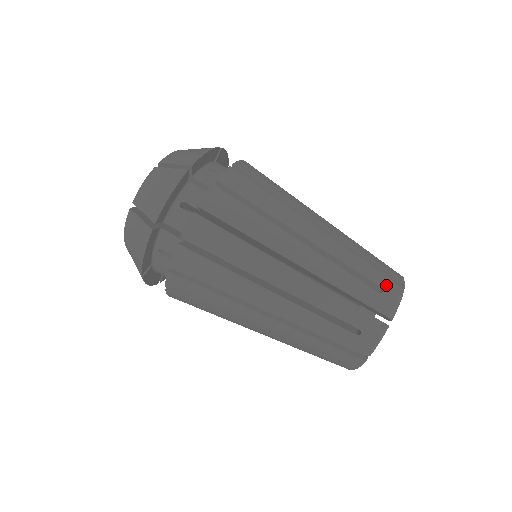
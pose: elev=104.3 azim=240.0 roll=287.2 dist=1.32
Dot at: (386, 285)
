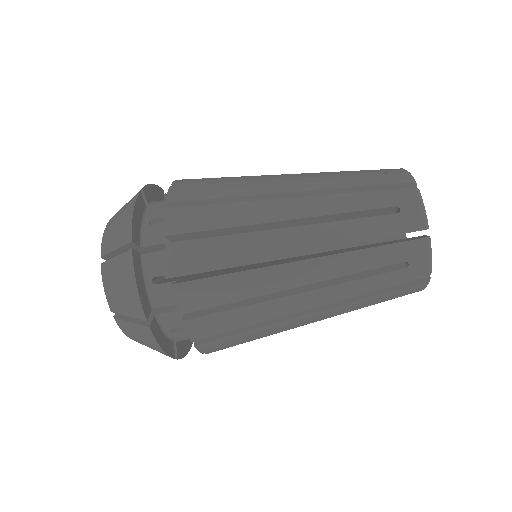
Dot at: (398, 199)
